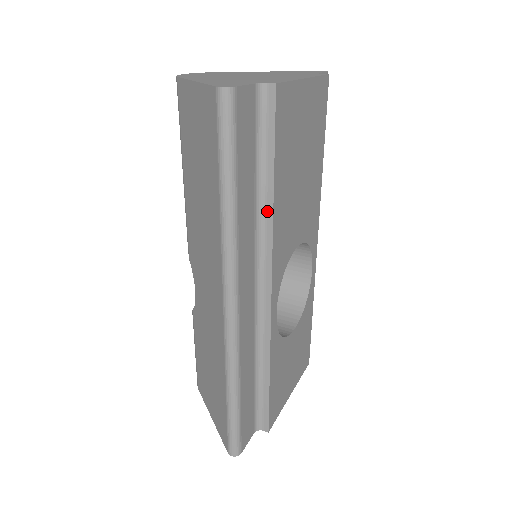
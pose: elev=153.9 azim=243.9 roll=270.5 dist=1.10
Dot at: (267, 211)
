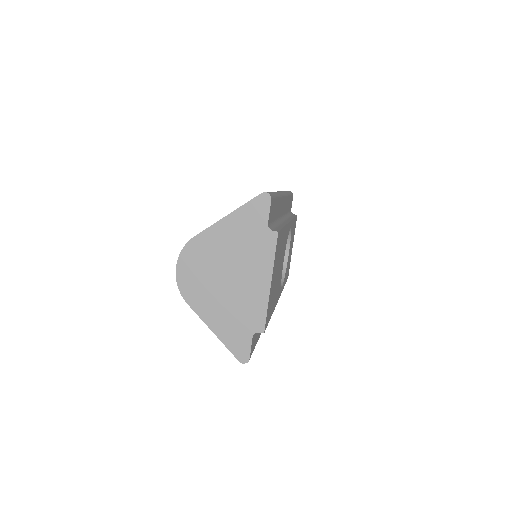
Dot at: occluded
